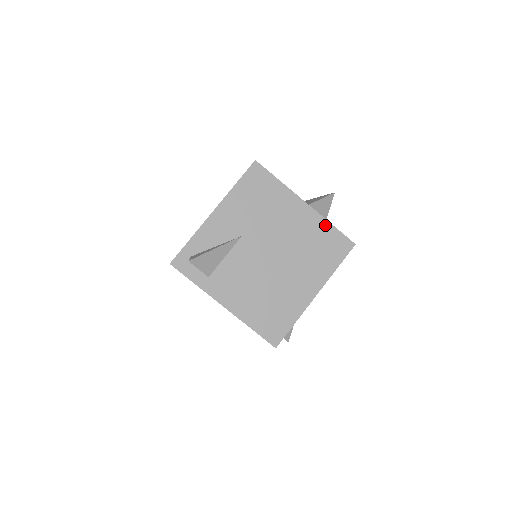
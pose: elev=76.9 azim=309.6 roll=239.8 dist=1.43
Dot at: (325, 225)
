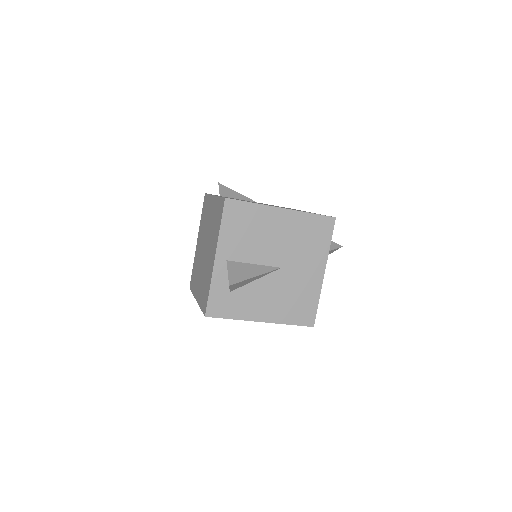
Dot at: occluded
